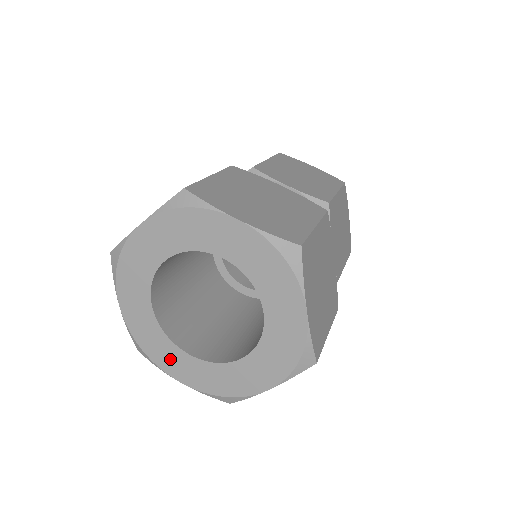
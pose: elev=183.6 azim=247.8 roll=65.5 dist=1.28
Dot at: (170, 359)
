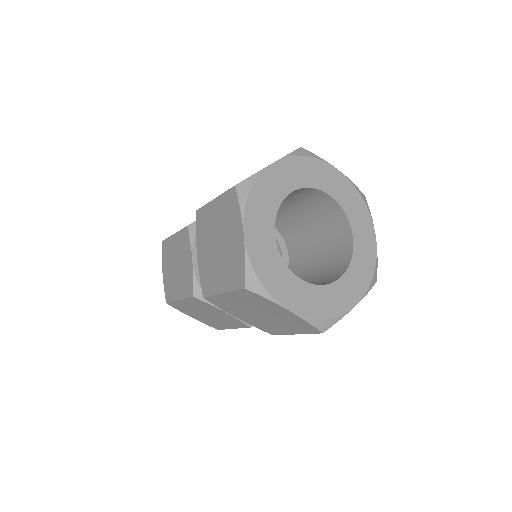
Dot at: (284, 287)
